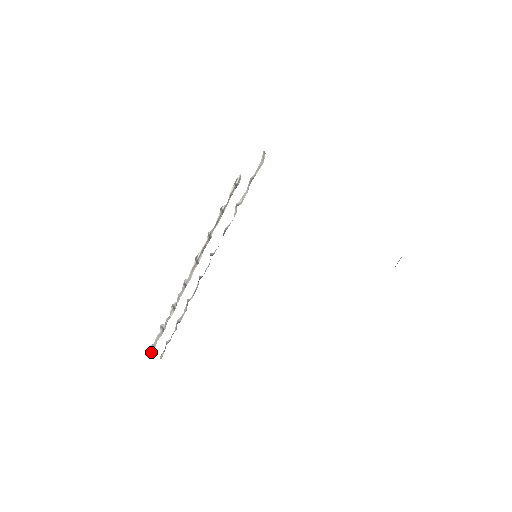
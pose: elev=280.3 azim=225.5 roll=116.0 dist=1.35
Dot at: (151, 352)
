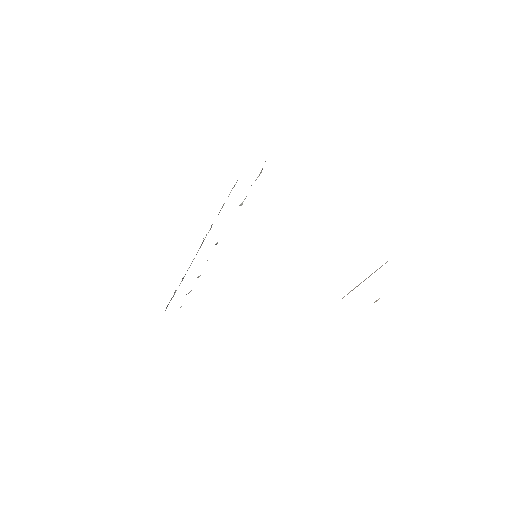
Dot at: (165, 310)
